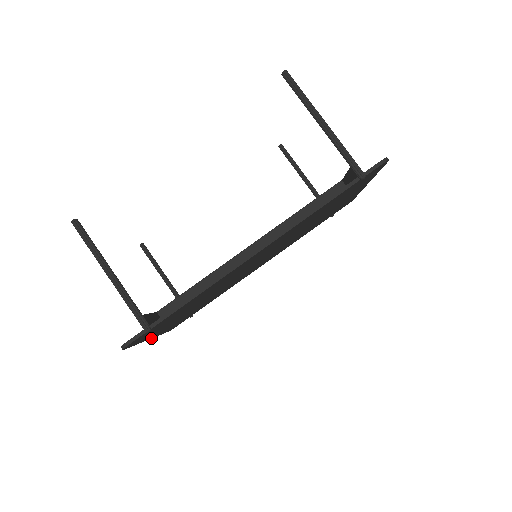
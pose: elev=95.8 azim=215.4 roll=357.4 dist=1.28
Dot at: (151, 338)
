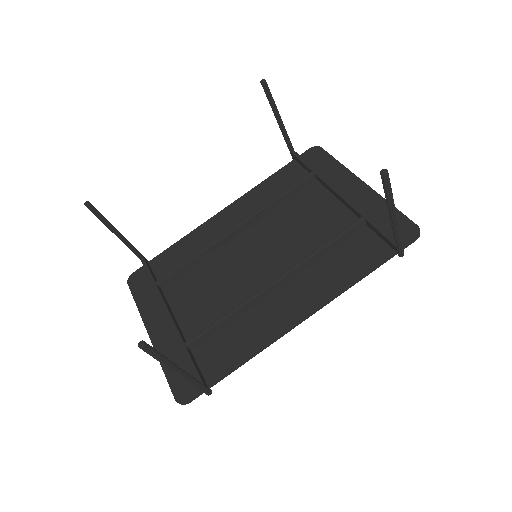
Dot at: (148, 332)
